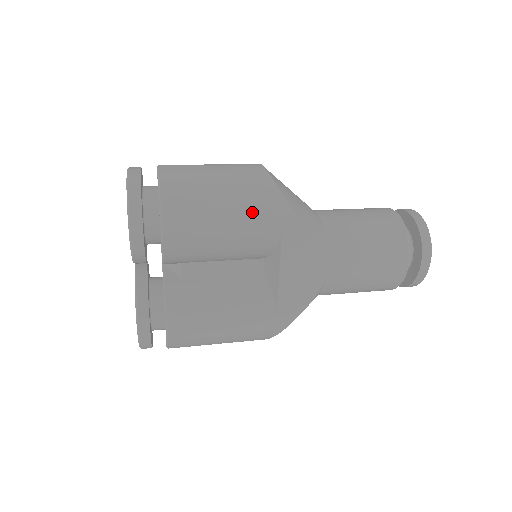
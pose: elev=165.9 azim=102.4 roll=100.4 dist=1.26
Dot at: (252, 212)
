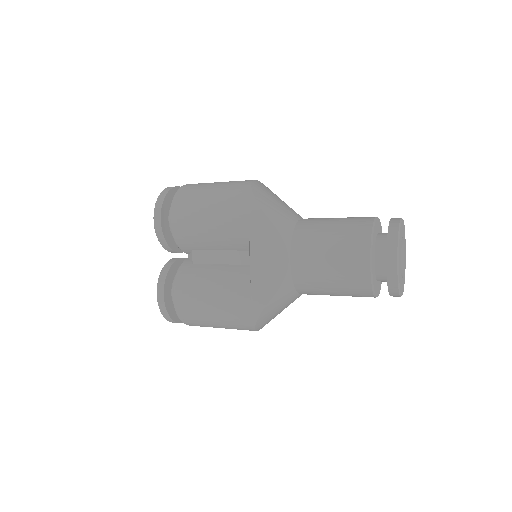
Dot at: (228, 205)
